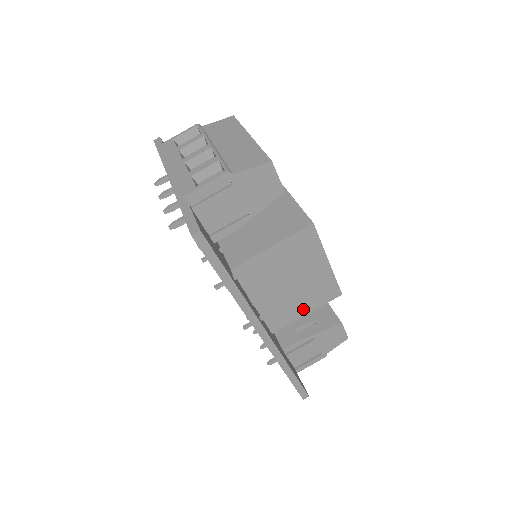
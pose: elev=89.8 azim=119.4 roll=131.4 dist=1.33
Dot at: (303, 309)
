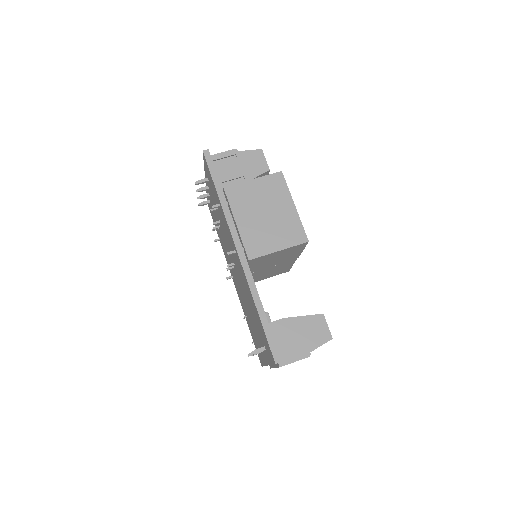
Dot at: (276, 244)
